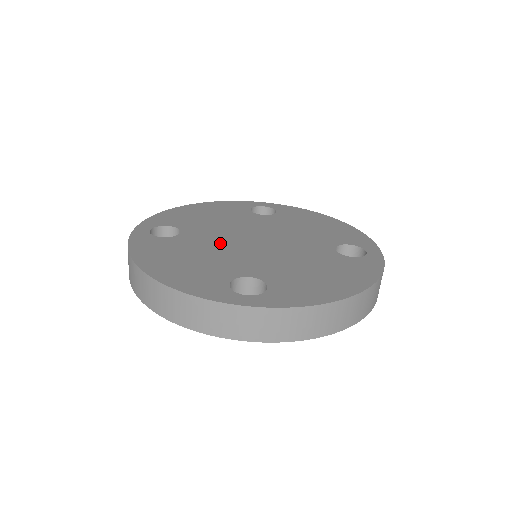
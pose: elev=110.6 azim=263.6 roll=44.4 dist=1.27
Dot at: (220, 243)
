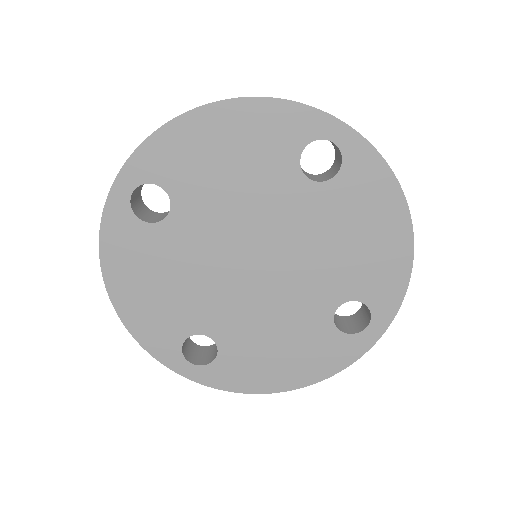
Dot at: (208, 257)
